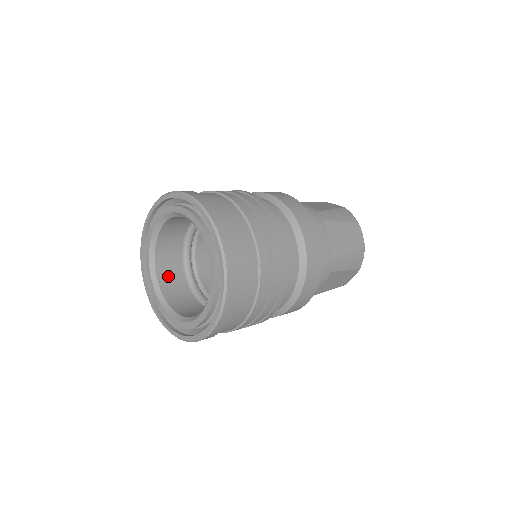
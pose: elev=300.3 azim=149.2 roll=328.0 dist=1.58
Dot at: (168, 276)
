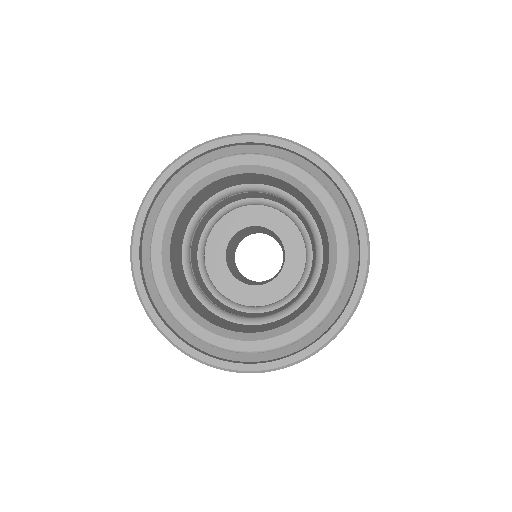
Dot at: (191, 207)
